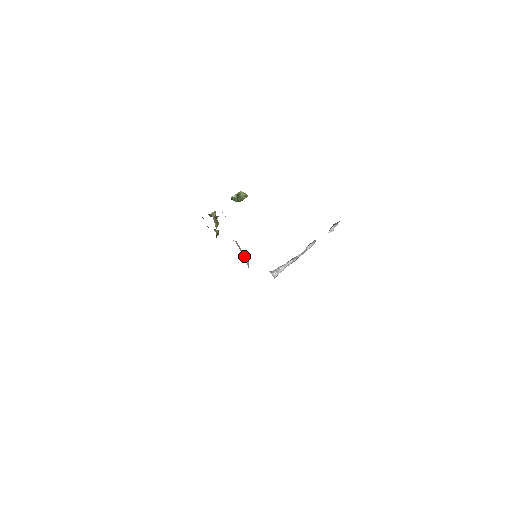
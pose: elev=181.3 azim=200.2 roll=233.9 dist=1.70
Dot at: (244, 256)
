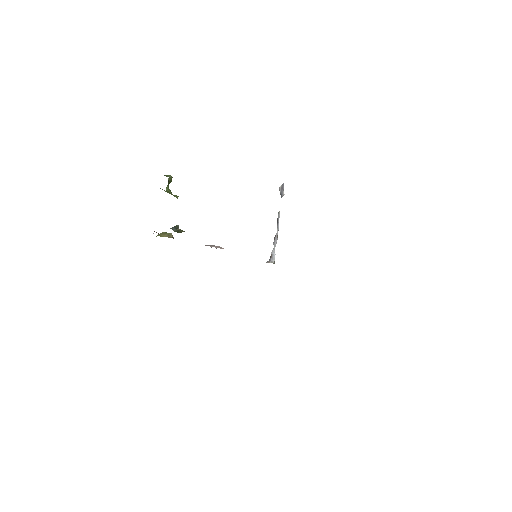
Dot at: occluded
